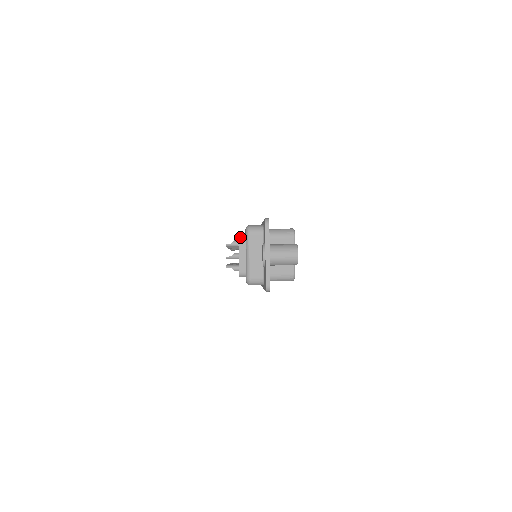
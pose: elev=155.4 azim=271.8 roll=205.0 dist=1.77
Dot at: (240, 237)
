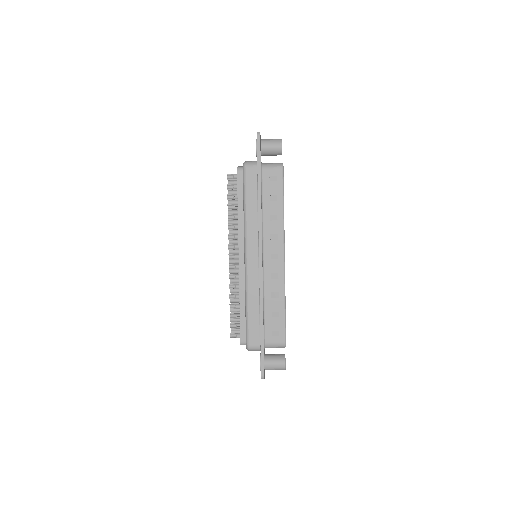
Dot at: occluded
